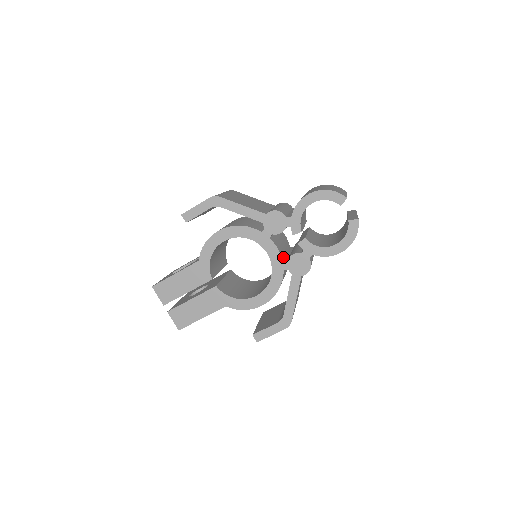
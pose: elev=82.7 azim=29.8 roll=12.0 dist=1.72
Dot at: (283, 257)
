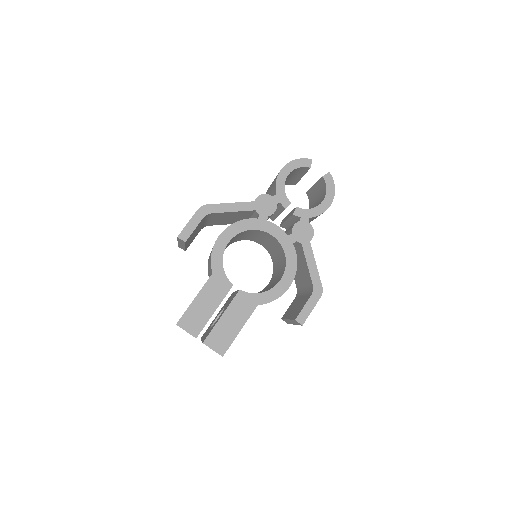
Dot at: occluded
